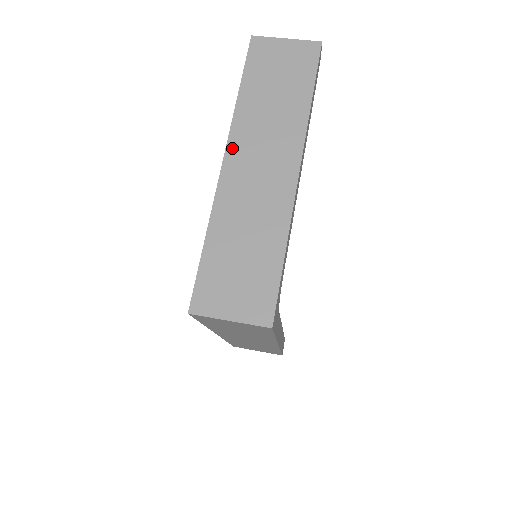
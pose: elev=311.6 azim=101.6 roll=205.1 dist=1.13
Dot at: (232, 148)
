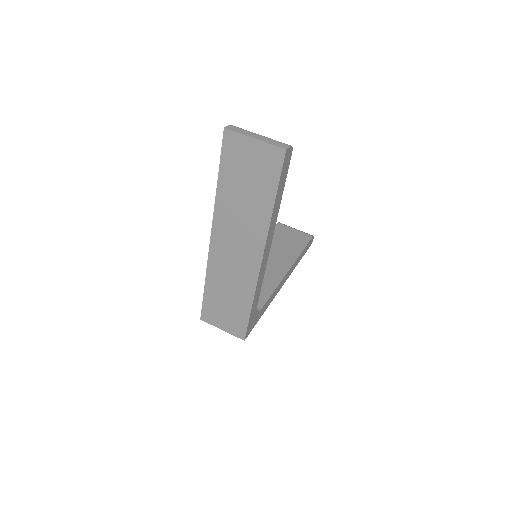
Dot at: (216, 231)
